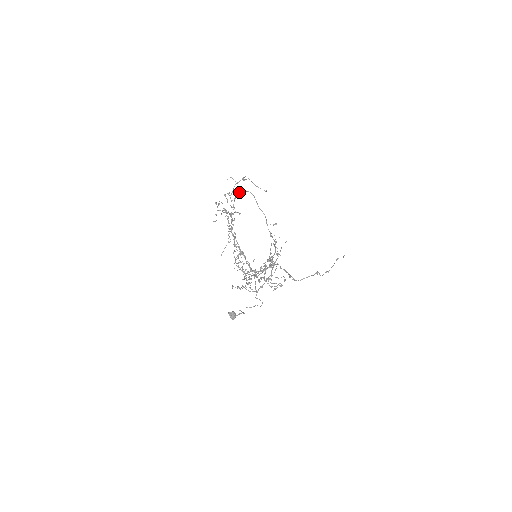
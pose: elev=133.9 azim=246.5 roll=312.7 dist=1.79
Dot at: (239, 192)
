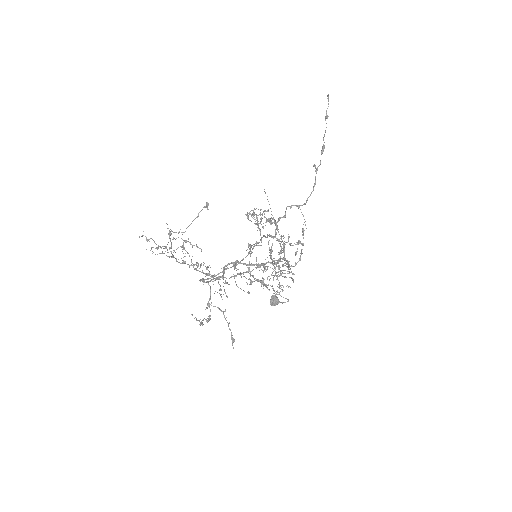
Dot at: occluded
